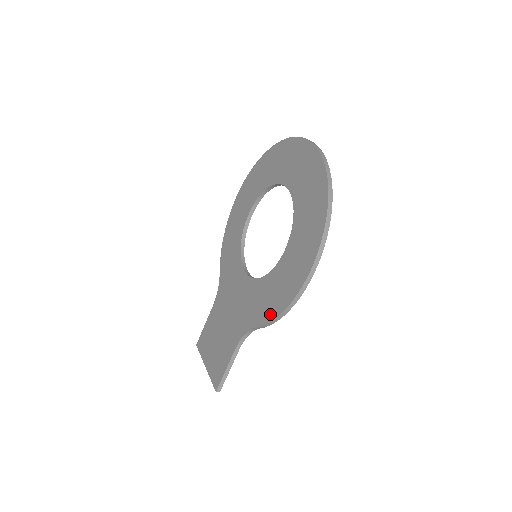
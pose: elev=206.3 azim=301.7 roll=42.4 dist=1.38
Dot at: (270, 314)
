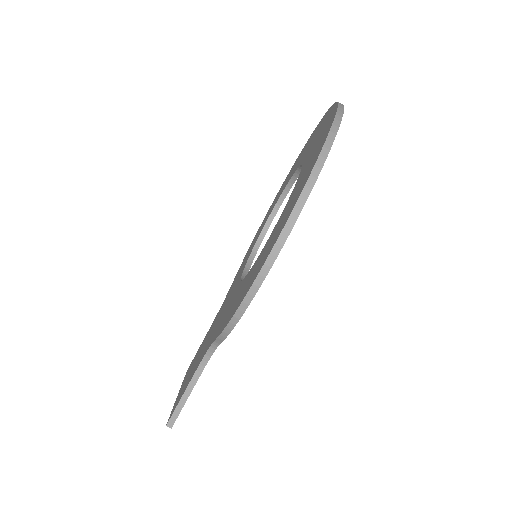
Dot at: (228, 319)
